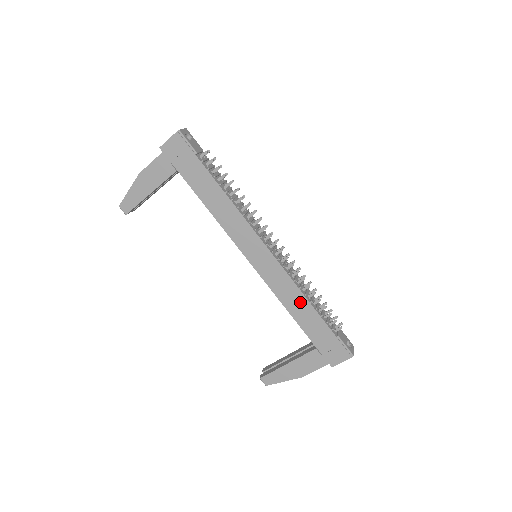
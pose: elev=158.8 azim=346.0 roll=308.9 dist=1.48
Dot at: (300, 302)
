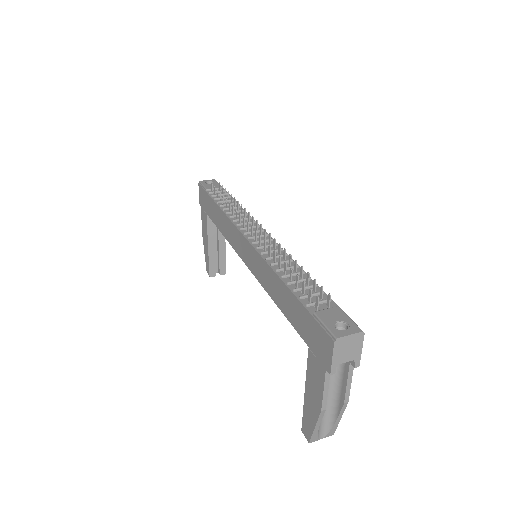
Dot at: (276, 284)
